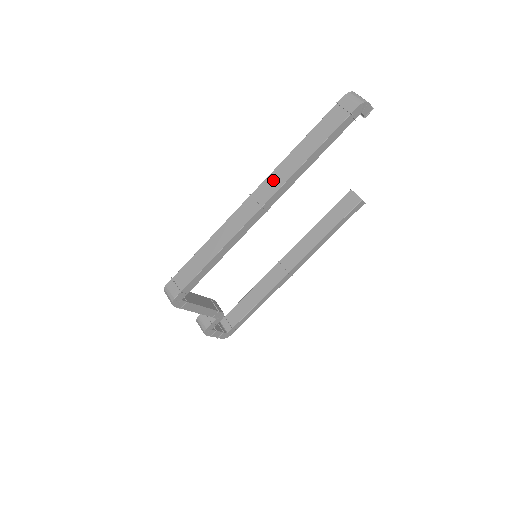
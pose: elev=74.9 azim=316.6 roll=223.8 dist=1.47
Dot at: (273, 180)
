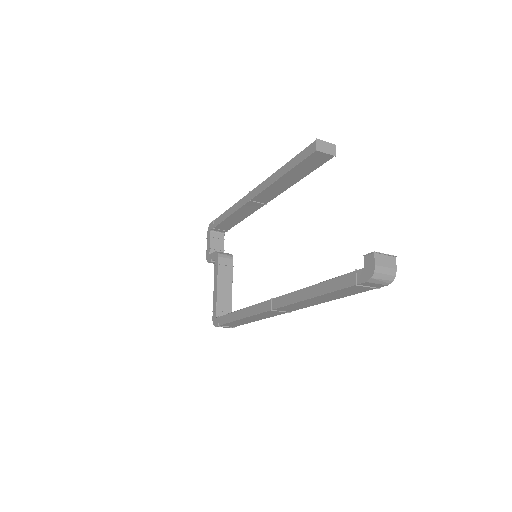
Dot at: (294, 307)
